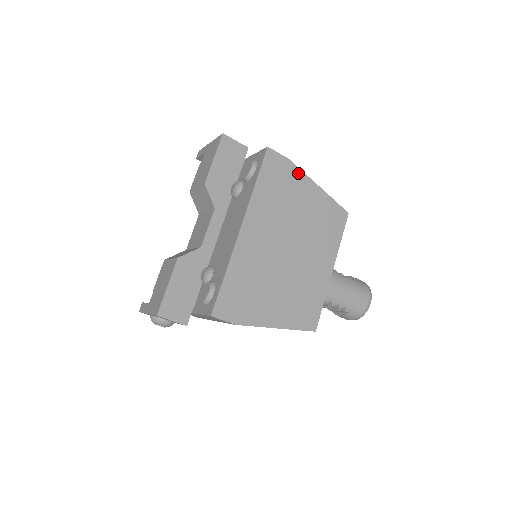
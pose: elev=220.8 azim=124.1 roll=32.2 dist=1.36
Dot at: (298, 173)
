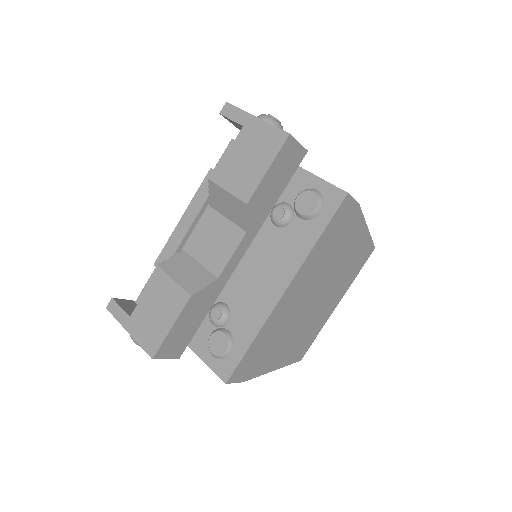
Dot at: (359, 217)
